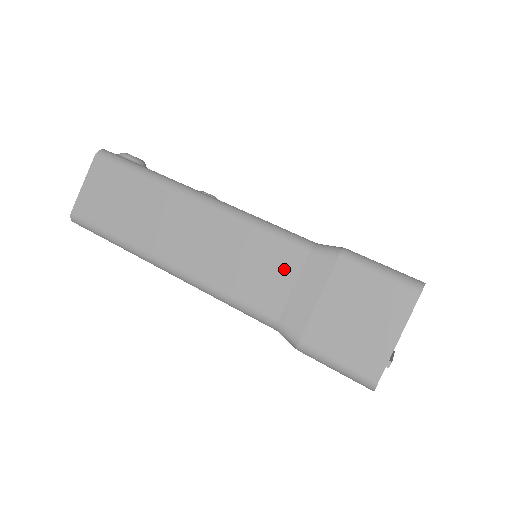
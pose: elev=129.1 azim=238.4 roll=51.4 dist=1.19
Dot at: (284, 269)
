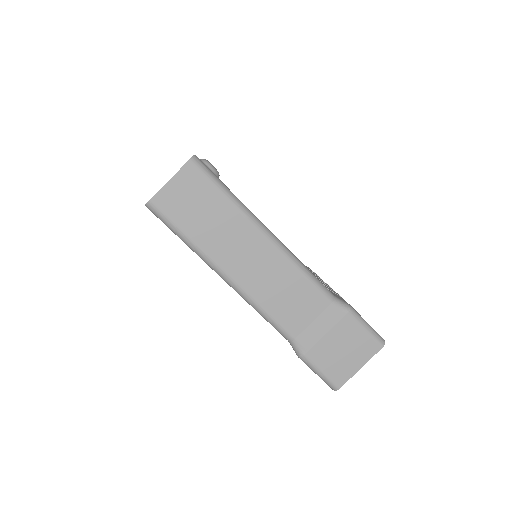
Dot at: (311, 308)
